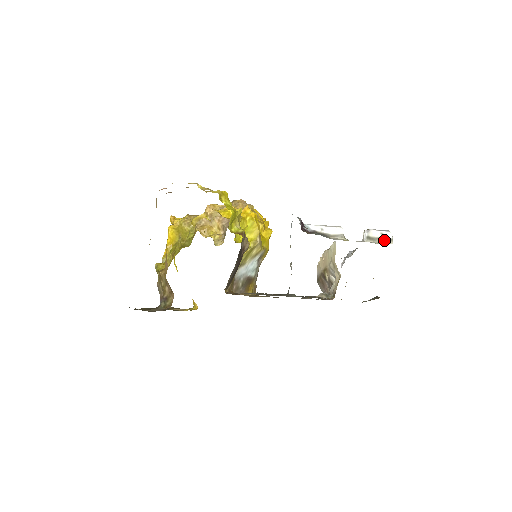
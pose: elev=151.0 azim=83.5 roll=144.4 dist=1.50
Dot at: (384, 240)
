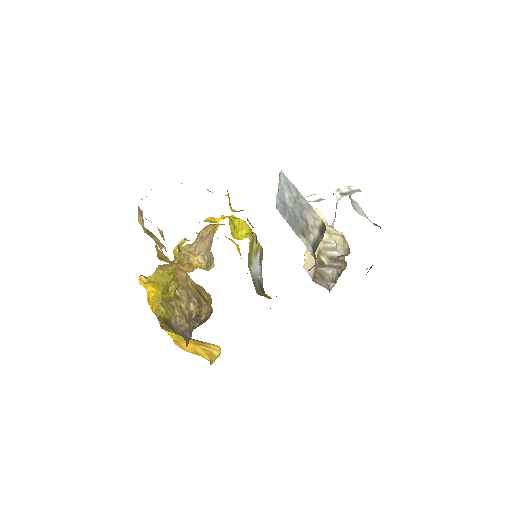
Dot at: (354, 192)
